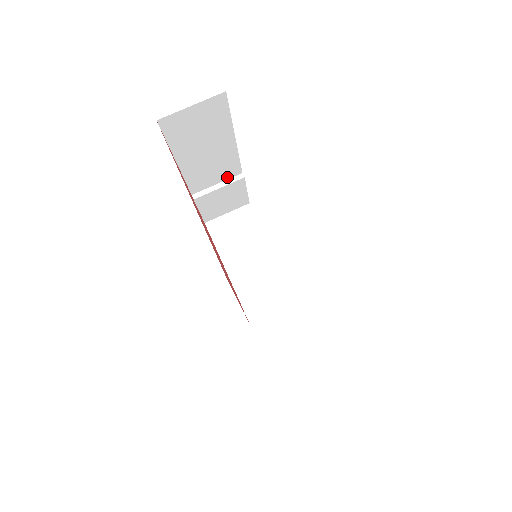
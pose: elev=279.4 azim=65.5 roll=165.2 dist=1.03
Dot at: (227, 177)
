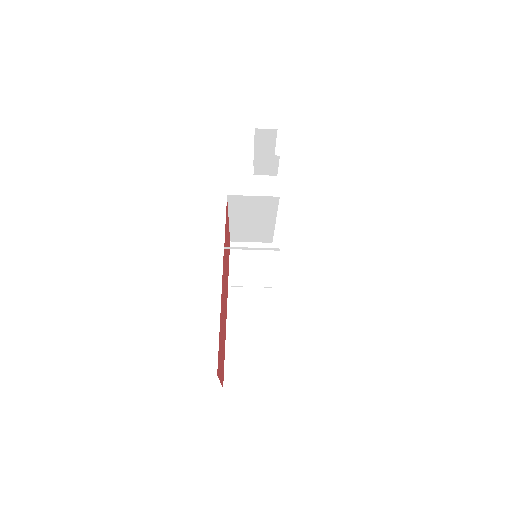
Dot at: occluded
